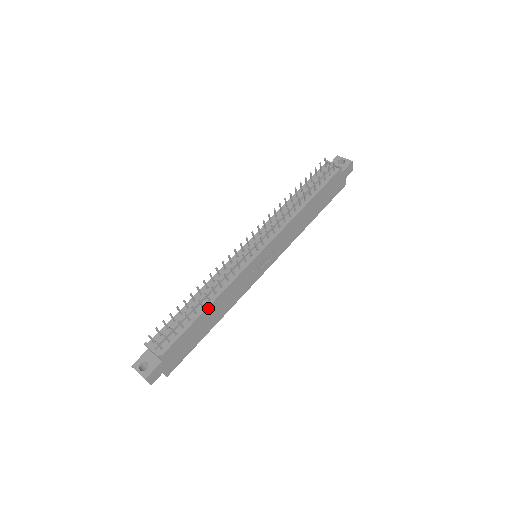
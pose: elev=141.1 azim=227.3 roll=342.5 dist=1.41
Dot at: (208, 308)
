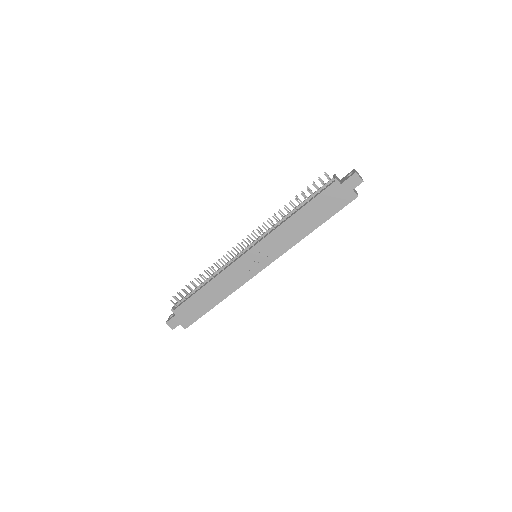
Dot at: (205, 286)
